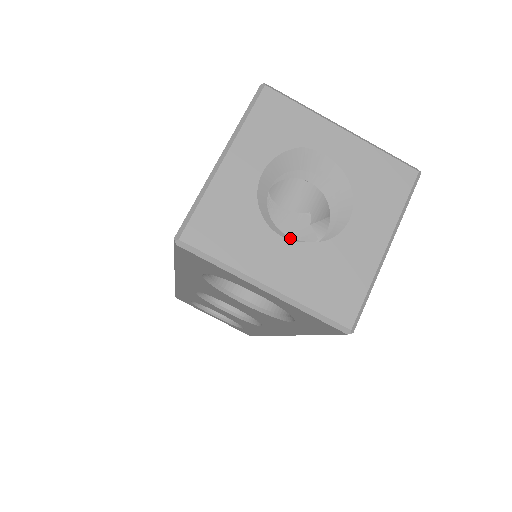
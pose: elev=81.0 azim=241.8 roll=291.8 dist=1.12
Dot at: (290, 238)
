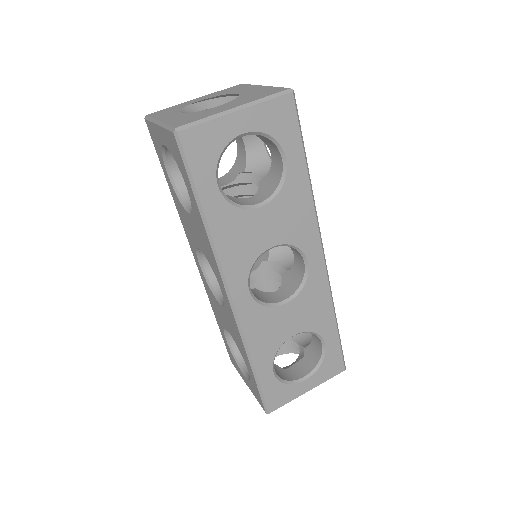
Dot at: (223, 105)
